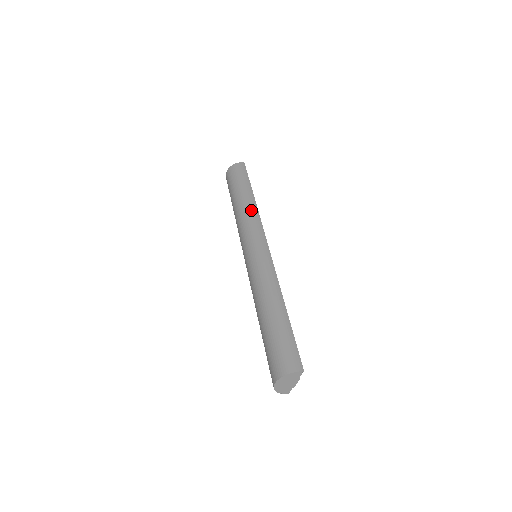
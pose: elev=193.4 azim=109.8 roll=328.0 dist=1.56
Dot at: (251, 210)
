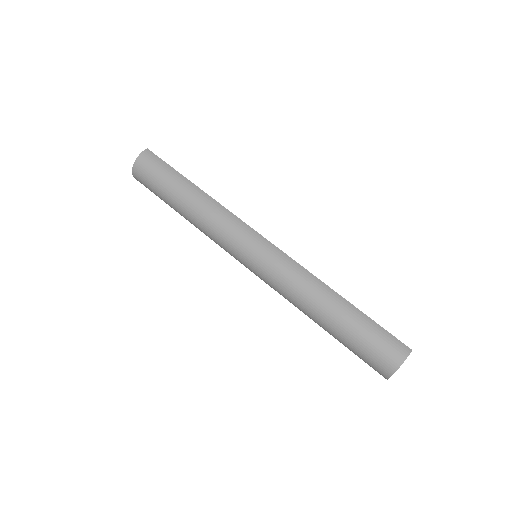
Dot at: (213, 208)
